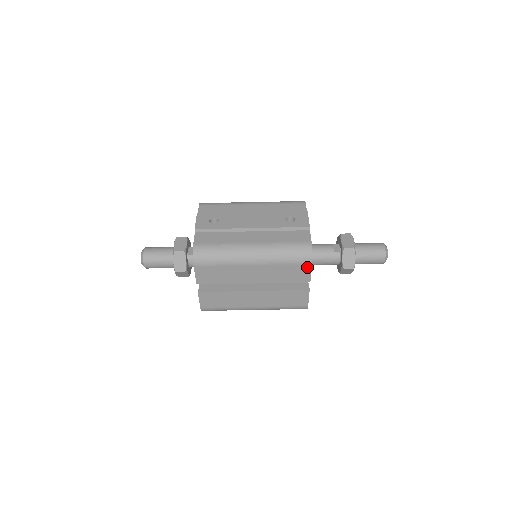
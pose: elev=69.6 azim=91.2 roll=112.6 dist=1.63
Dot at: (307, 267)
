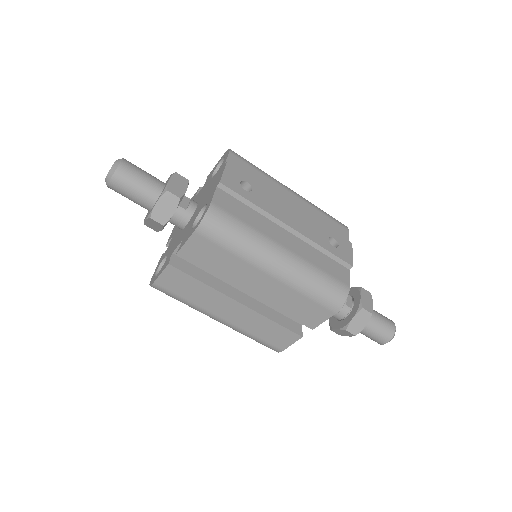
Dot at: (326, 314)
